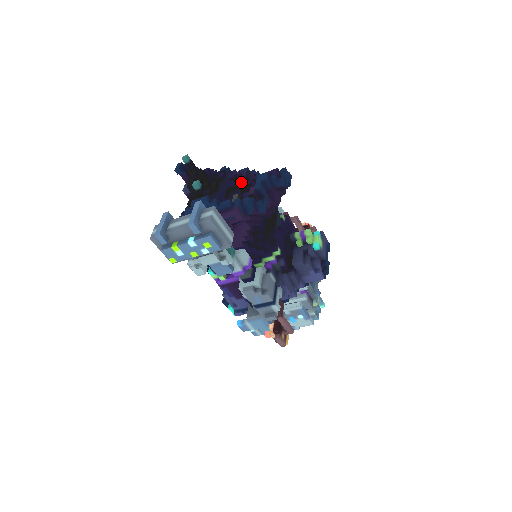
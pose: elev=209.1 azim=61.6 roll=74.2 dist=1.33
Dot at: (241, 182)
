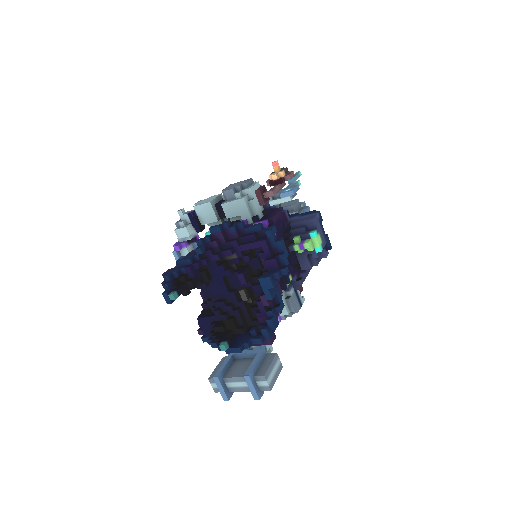
Dot at: (227, 255)
